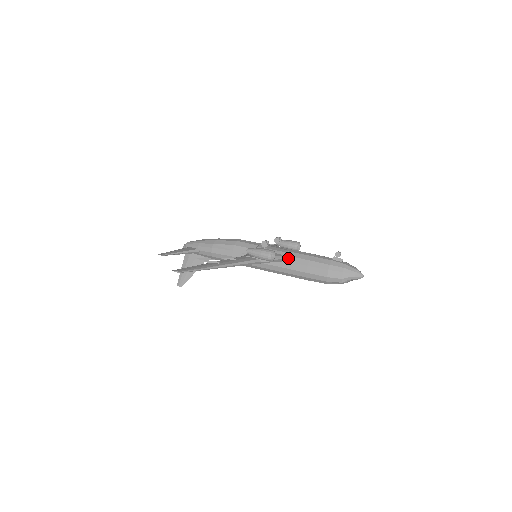
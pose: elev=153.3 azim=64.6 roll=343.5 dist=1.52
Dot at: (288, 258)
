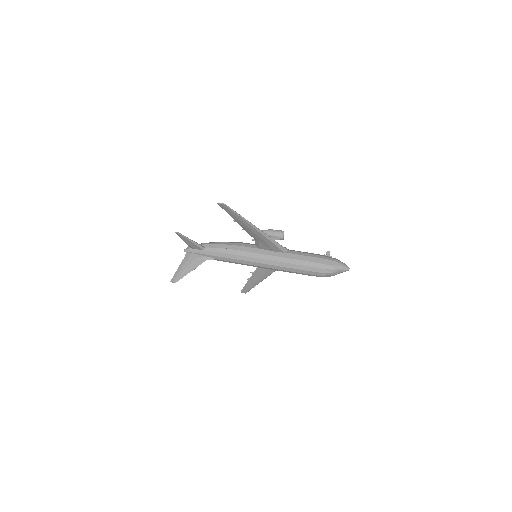
Dot at: (289, 251)
